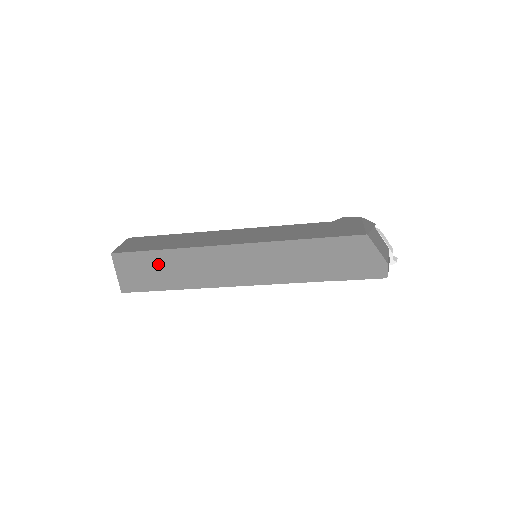
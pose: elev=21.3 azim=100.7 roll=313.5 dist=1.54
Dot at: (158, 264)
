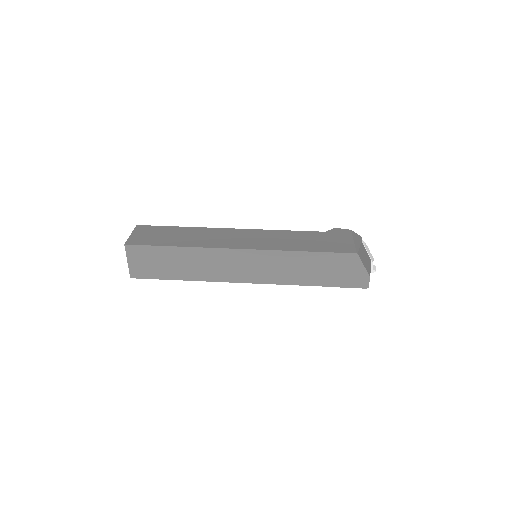
Dot at: (168, 258)
